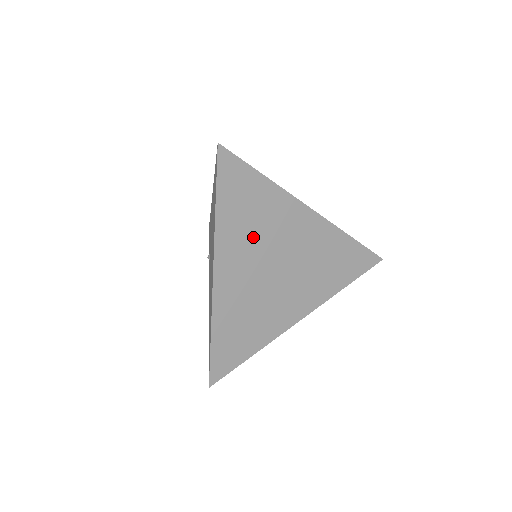
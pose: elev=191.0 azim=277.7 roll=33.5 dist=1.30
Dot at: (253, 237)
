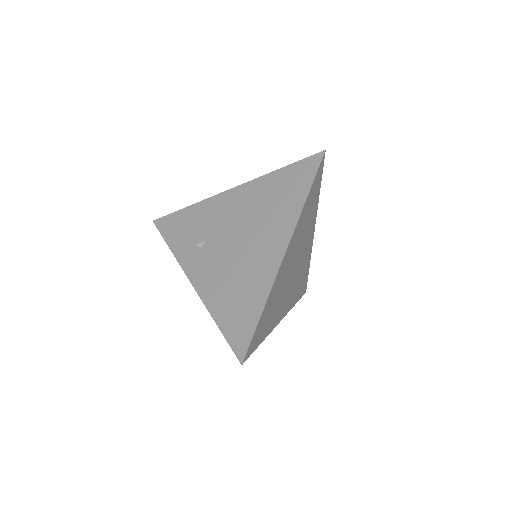
Dot at: (301, 234)
